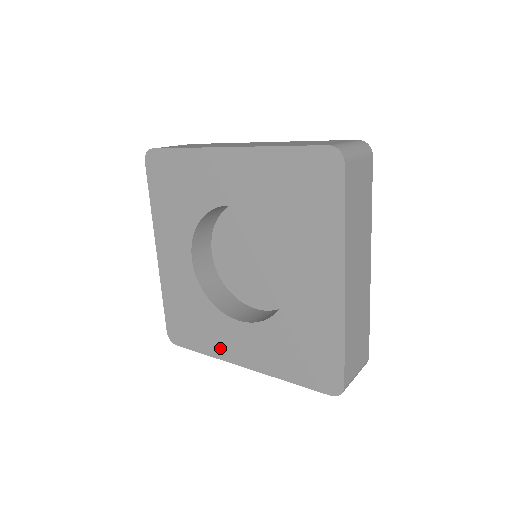
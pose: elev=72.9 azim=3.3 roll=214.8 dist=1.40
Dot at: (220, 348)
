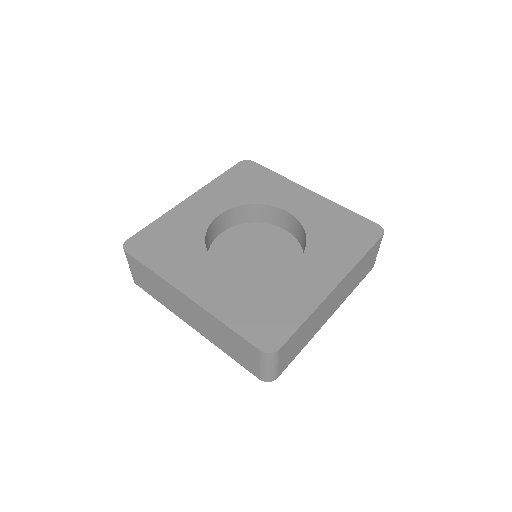
Dot at: (176, 273)
